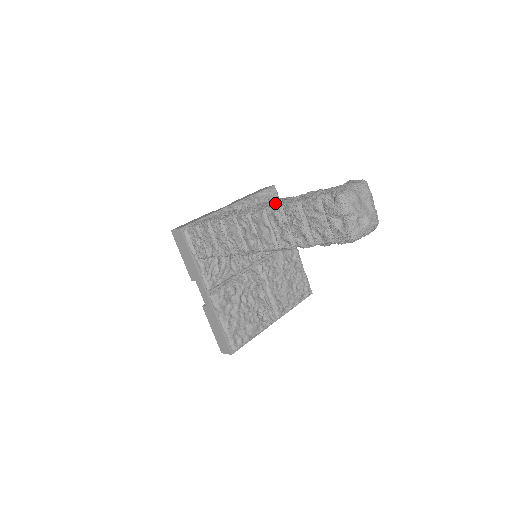
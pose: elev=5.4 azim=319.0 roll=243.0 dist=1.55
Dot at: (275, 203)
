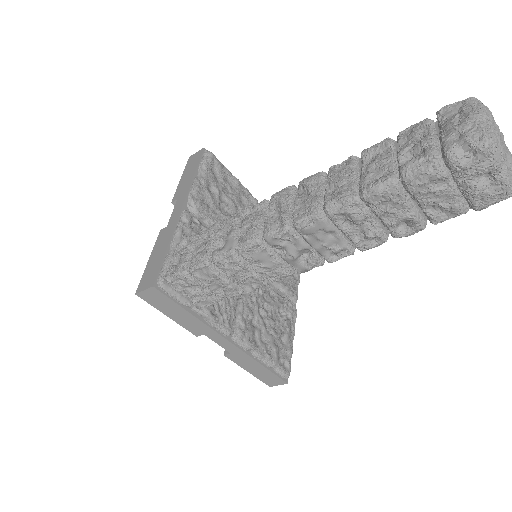
Dot at: (317, 190)
